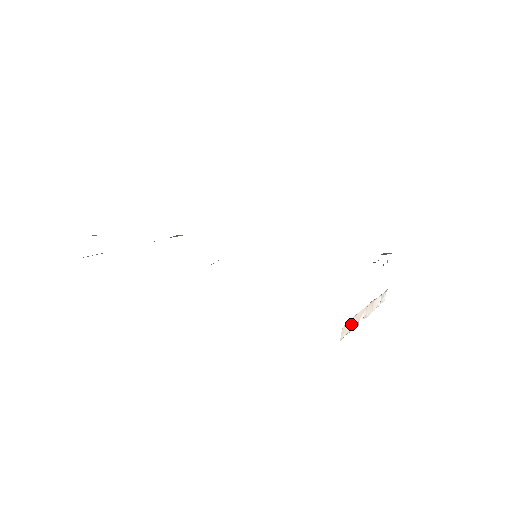
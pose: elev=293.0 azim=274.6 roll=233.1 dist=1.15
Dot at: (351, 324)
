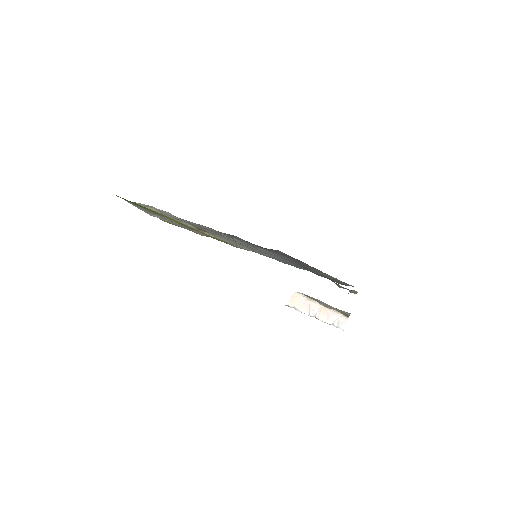
Dot at: (301, 304)
